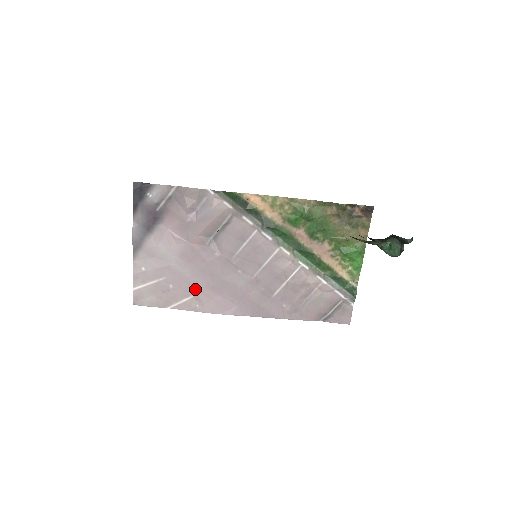
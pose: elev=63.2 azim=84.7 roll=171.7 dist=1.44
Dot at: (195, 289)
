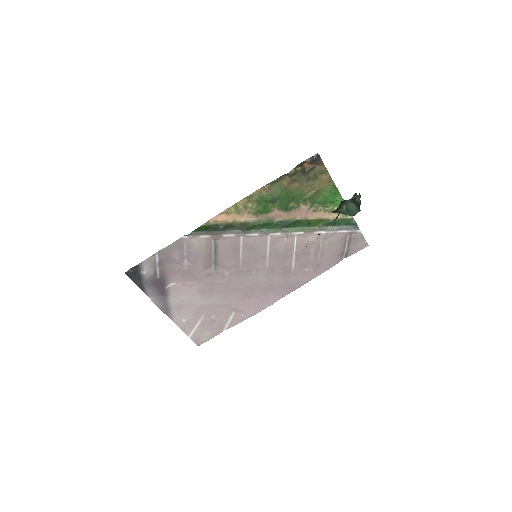
Dot at: (232, 307)
